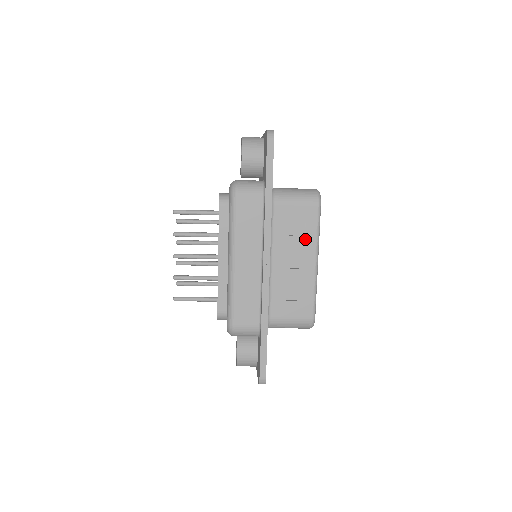
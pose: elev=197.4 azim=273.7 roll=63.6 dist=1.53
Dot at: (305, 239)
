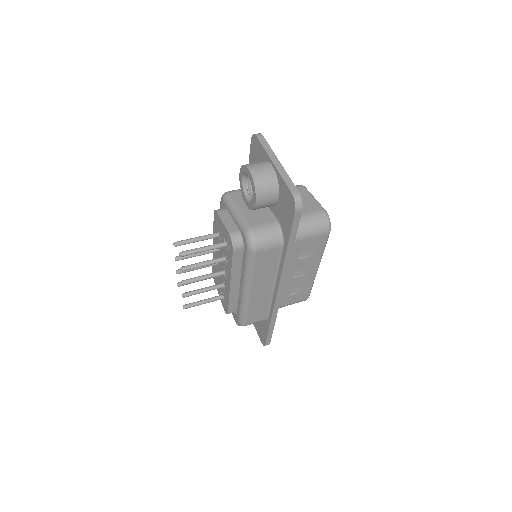
Dot at: (312, 258)
